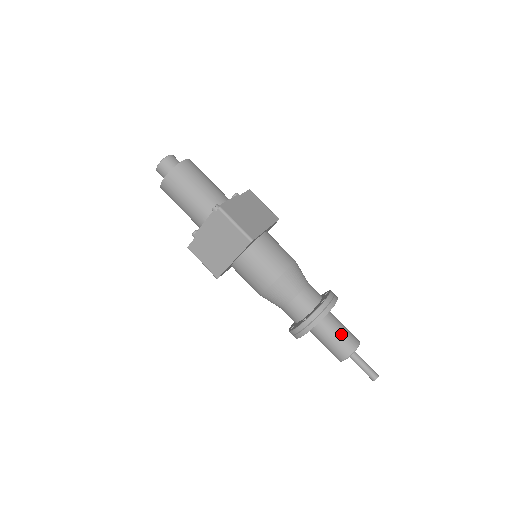
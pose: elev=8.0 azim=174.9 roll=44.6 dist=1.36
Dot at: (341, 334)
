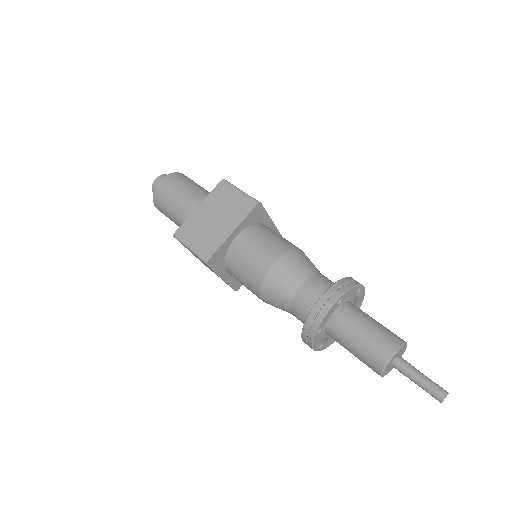
Dot at: (379, 324)
